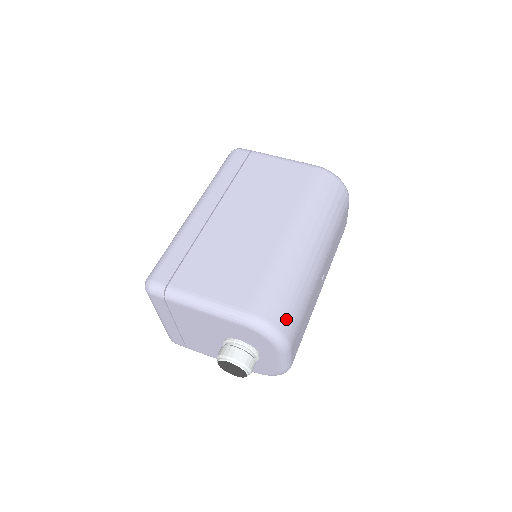
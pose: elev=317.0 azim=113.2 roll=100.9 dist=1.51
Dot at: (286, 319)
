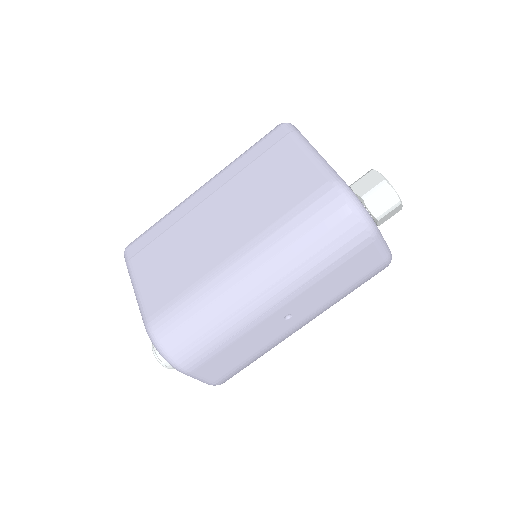
Dot at: (181, 346)
